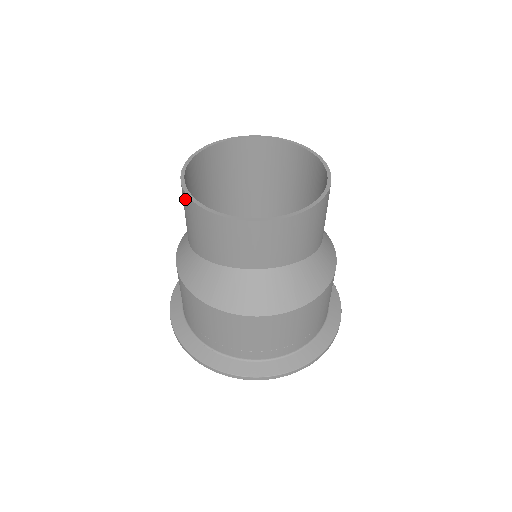
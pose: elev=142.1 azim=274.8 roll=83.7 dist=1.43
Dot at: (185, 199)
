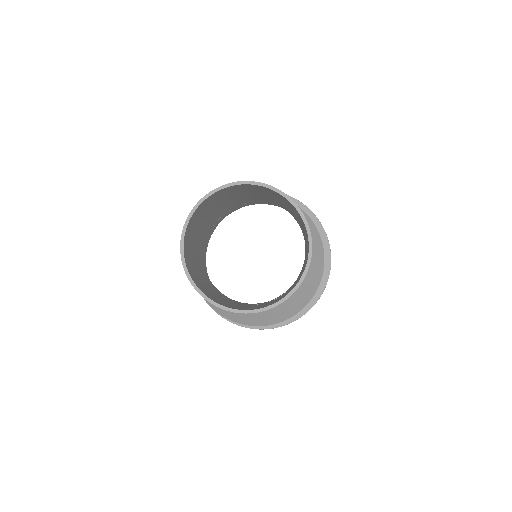
Dot at: occluded
